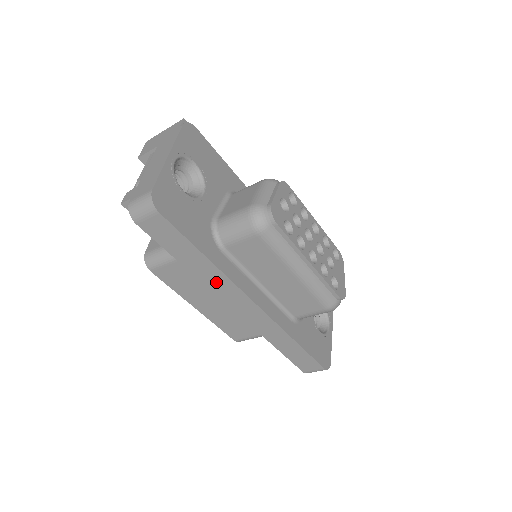
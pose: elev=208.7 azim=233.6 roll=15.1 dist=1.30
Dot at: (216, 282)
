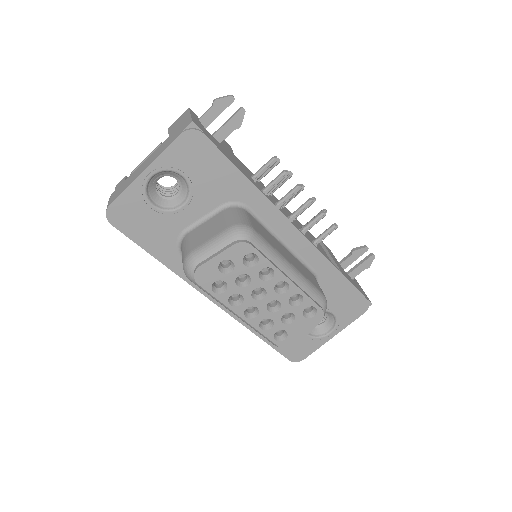
Dot at: occluded
